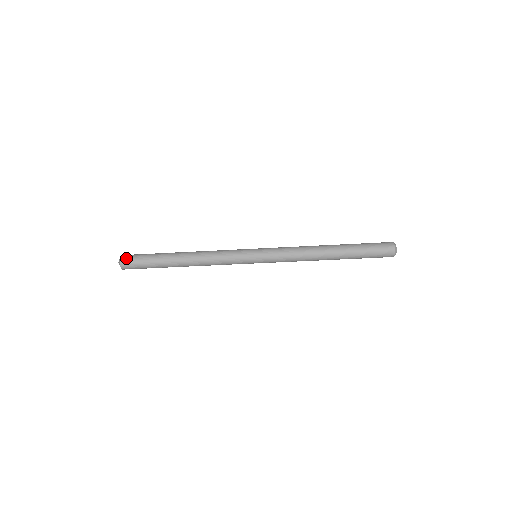
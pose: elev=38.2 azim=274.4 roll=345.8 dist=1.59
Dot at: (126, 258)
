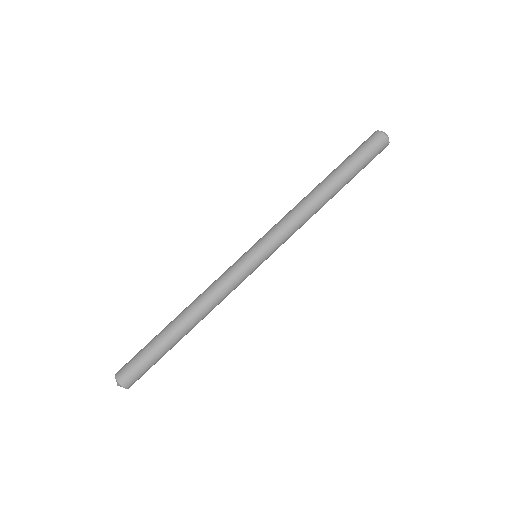
Dot at: (122, 373)
